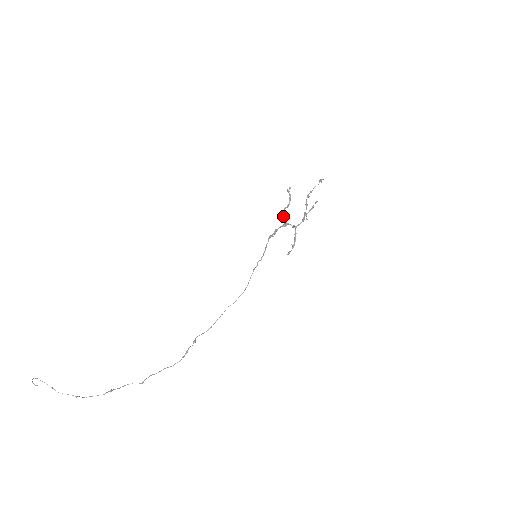
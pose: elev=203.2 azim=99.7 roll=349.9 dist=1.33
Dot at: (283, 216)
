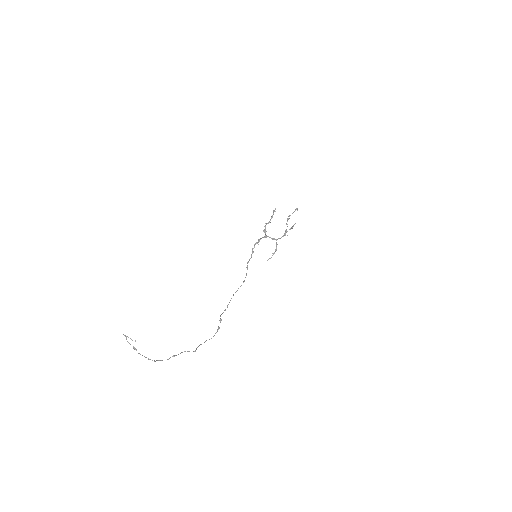
Dot at: (264, 230)
